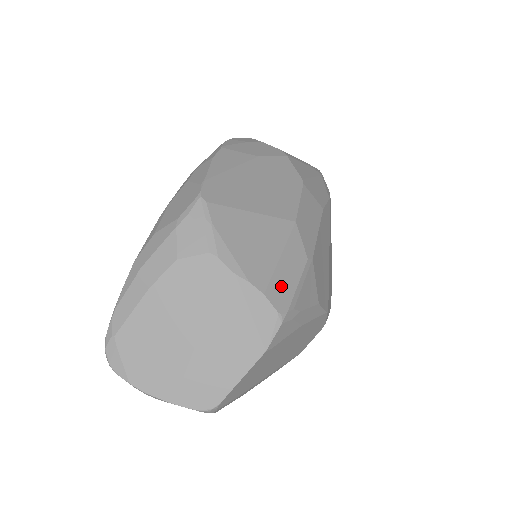
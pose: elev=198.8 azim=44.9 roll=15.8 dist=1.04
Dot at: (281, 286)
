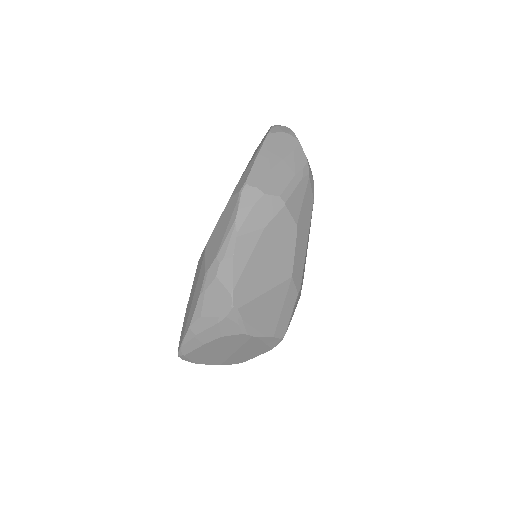
Dot at: (282, 324)
